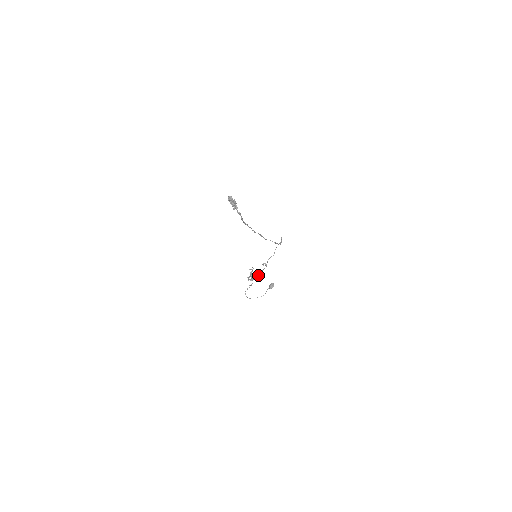
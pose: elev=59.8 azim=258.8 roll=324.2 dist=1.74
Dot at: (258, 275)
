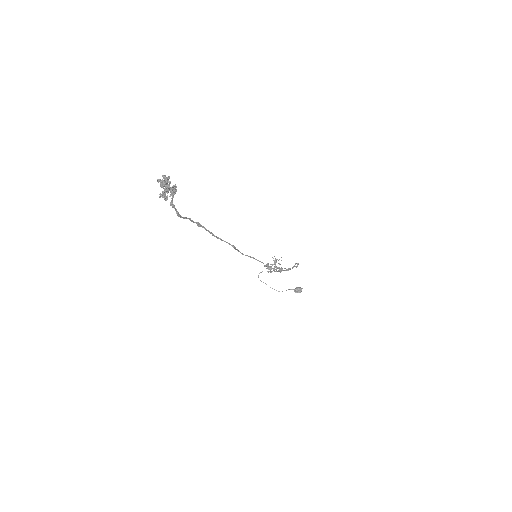
Dot at: (276, 271)
